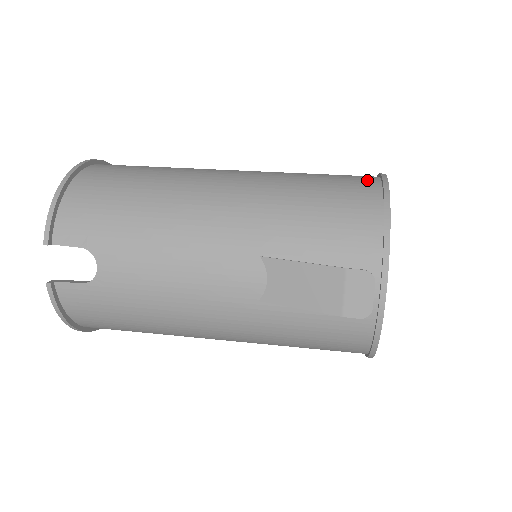
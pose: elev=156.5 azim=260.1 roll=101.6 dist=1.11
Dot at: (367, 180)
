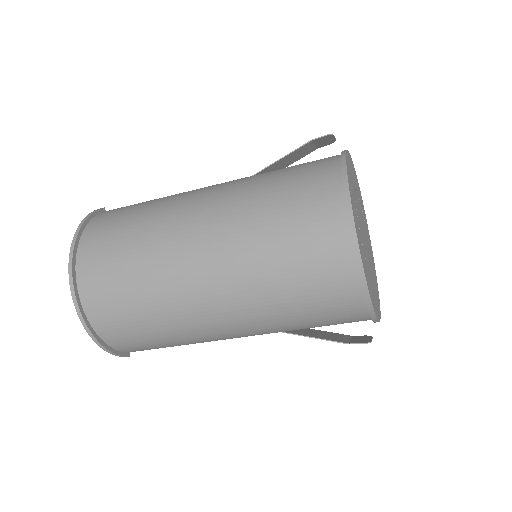
Dot at: occluded
